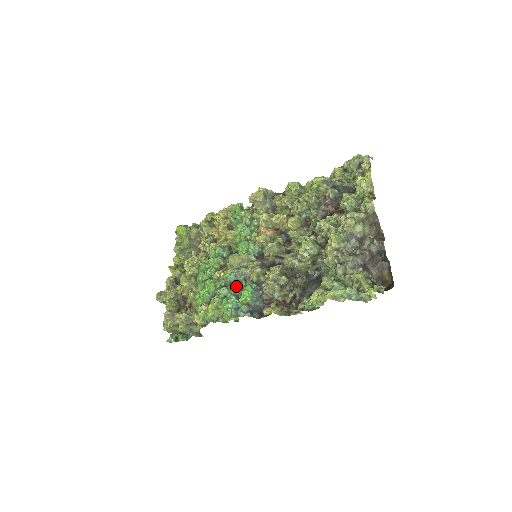
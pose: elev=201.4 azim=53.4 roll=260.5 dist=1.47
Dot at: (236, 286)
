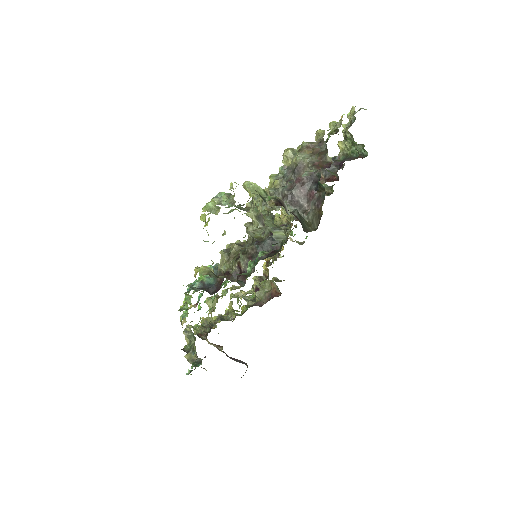
Dot at: occluded
